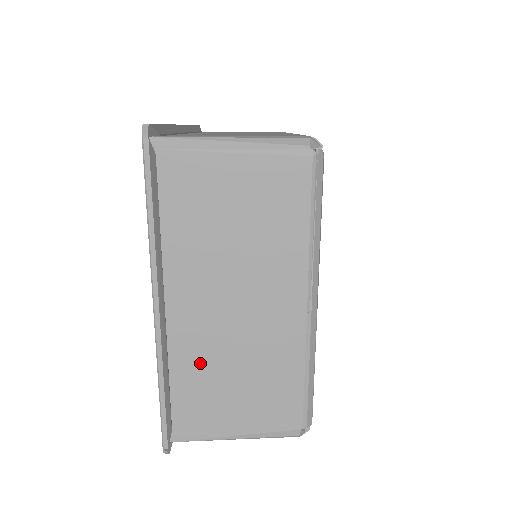
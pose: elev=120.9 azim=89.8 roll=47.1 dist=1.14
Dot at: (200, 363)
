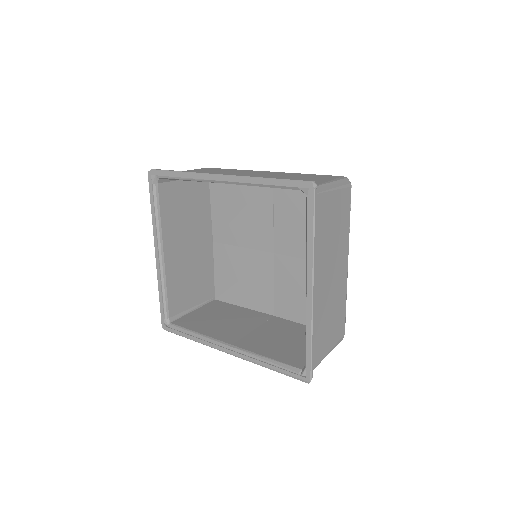
Dot at: (319, 317)
